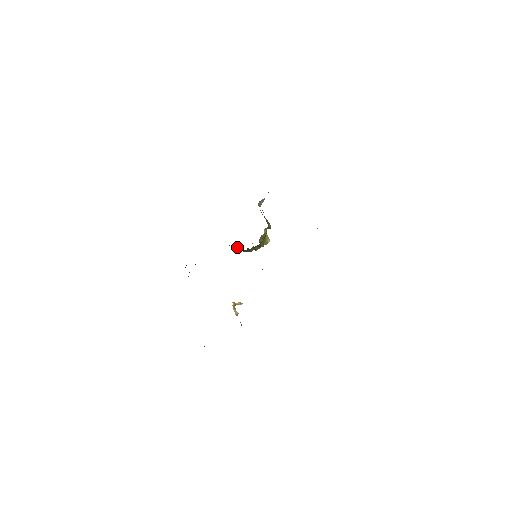
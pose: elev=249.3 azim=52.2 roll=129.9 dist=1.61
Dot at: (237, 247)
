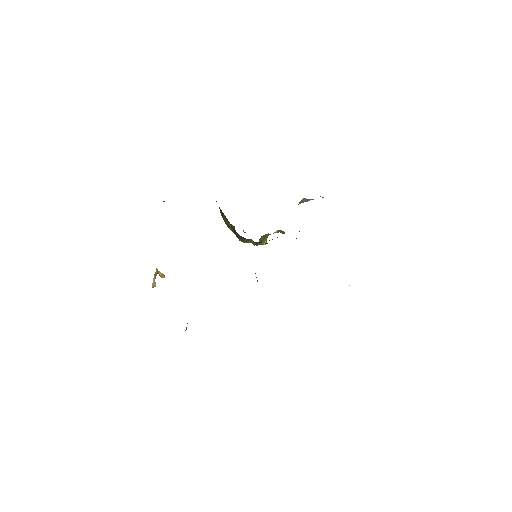
Dot at: (231, 224)
